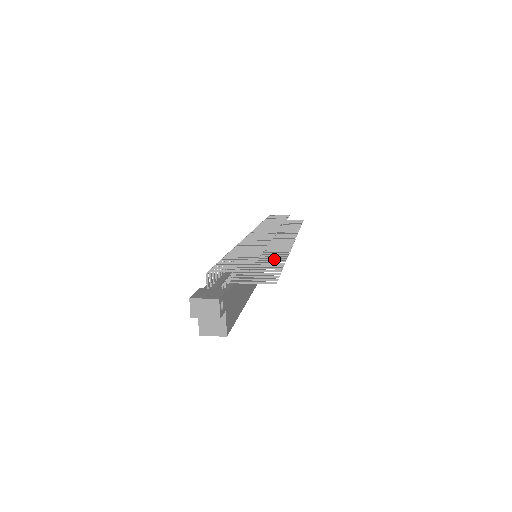
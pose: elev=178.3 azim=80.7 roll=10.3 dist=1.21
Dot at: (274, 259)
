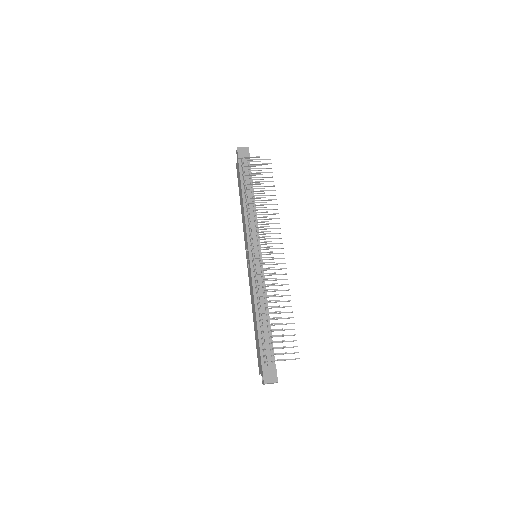
Dot at: occluded
